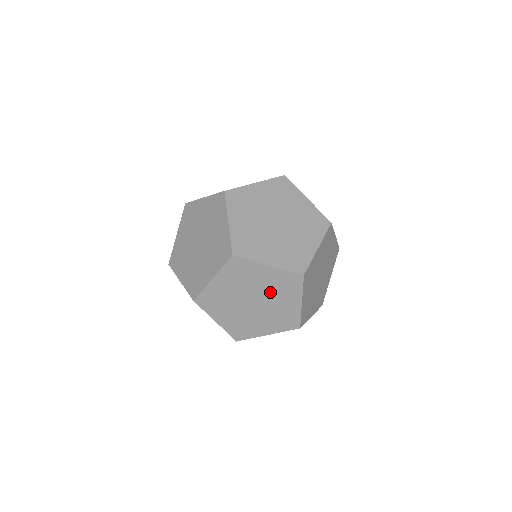
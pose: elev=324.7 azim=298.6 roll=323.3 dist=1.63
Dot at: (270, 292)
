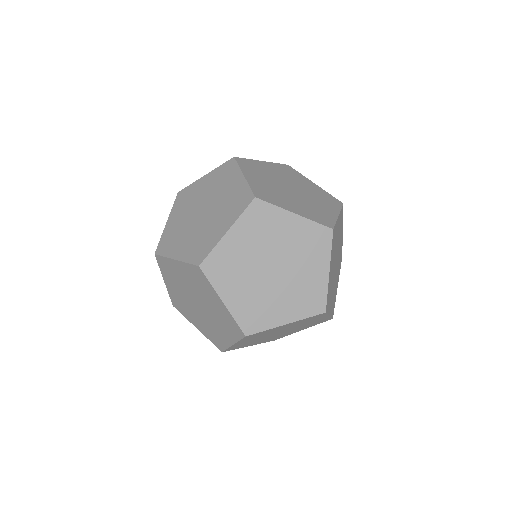
Dot at: (295, 326)
